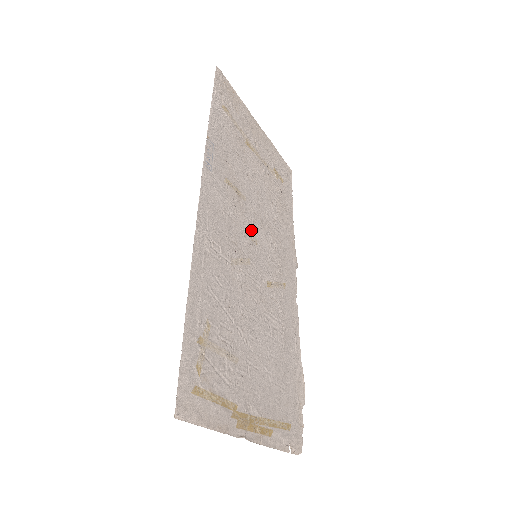
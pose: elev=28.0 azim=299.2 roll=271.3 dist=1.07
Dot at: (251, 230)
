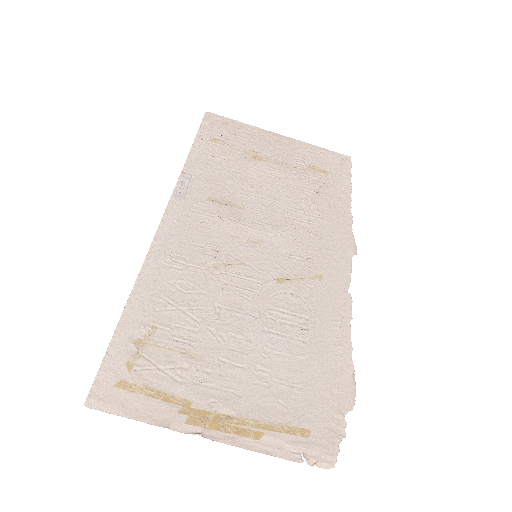
Dot at: (250, 233)
